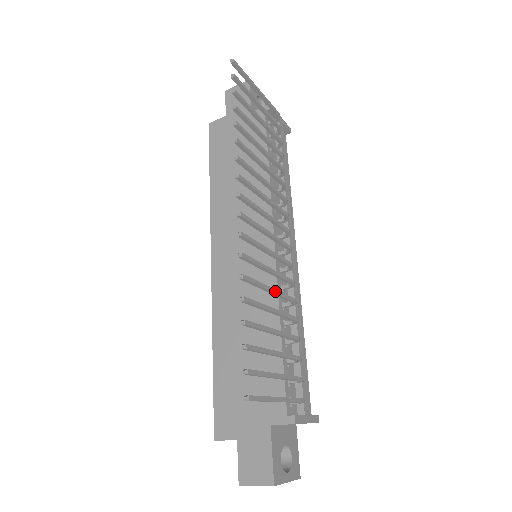
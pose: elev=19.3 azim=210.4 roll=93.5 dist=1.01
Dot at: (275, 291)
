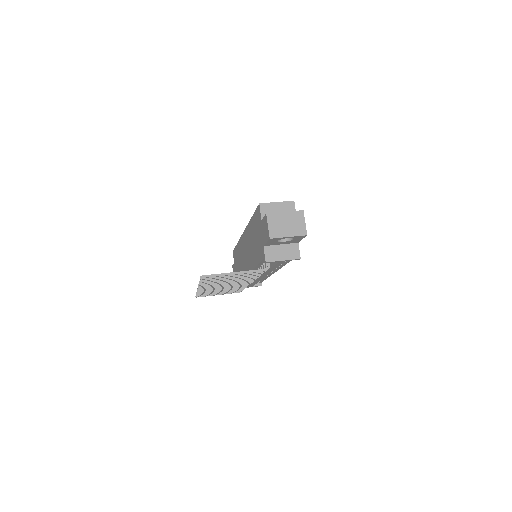
Dot at: occluded
